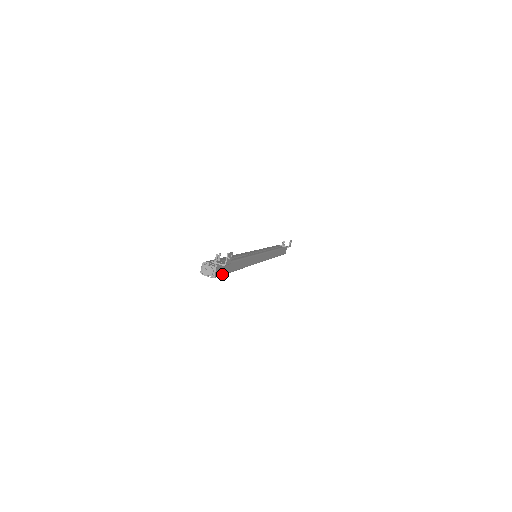
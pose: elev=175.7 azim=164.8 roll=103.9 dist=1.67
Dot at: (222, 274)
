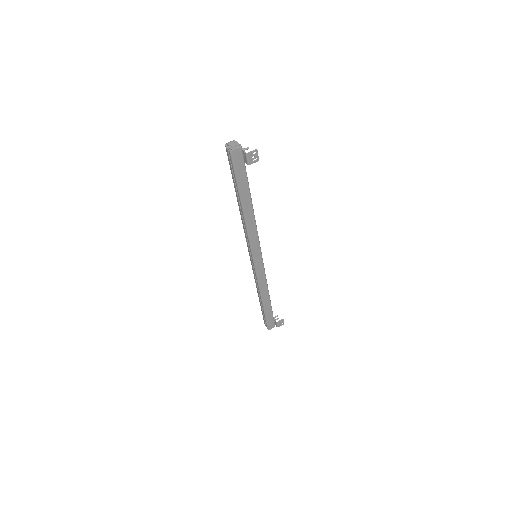
Dot at: (235, 168)
